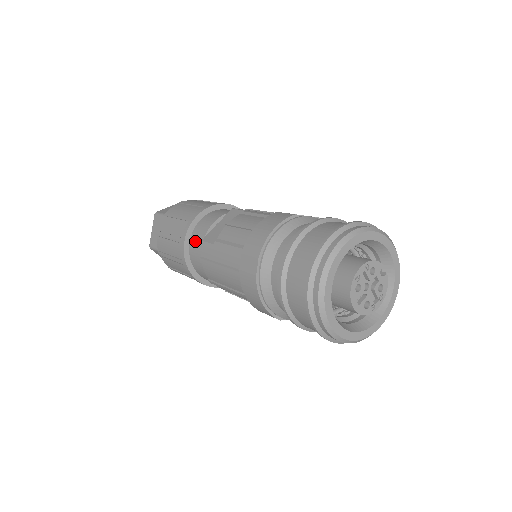
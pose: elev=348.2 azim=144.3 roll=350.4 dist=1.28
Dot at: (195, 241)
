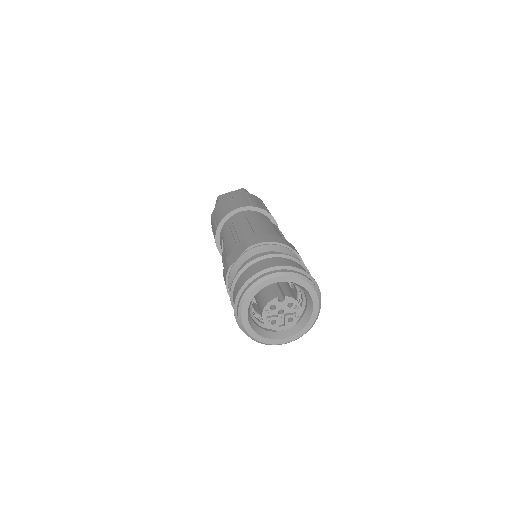
Dot at: occluded
